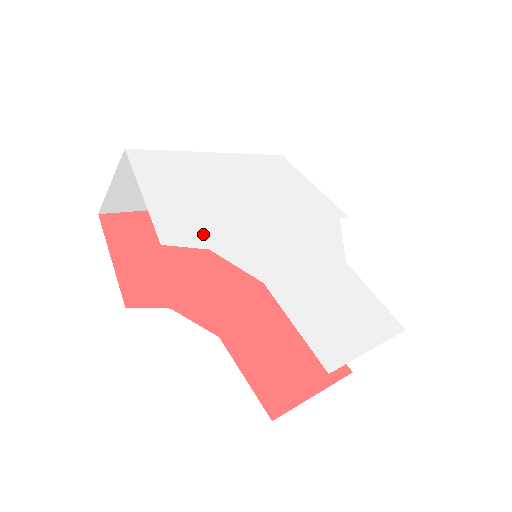
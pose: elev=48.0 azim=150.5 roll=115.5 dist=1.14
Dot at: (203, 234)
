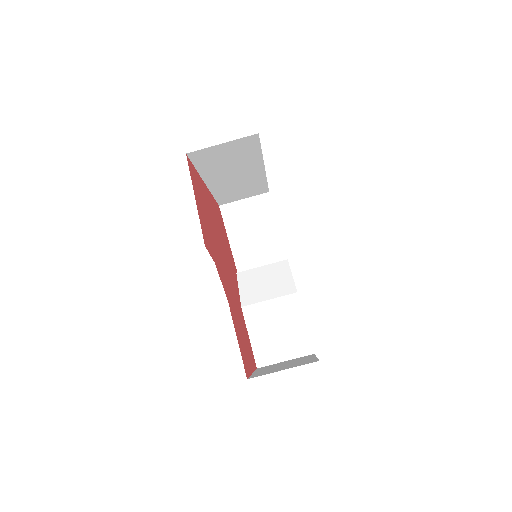
Dot at: occluded
